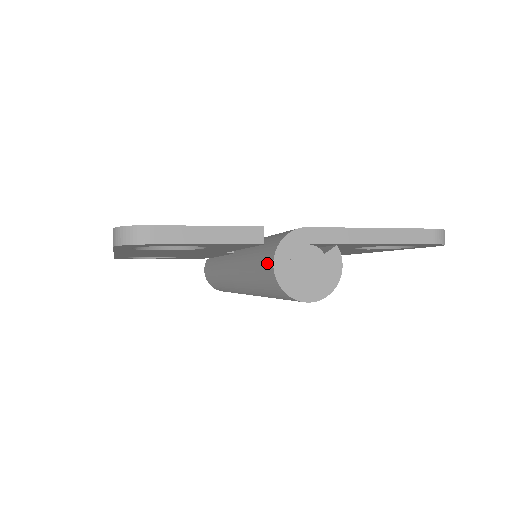
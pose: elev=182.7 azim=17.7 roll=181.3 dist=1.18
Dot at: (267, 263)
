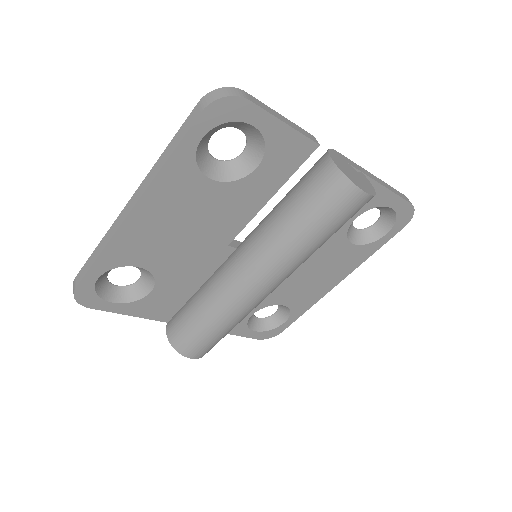
Dot at: (320, 169)
